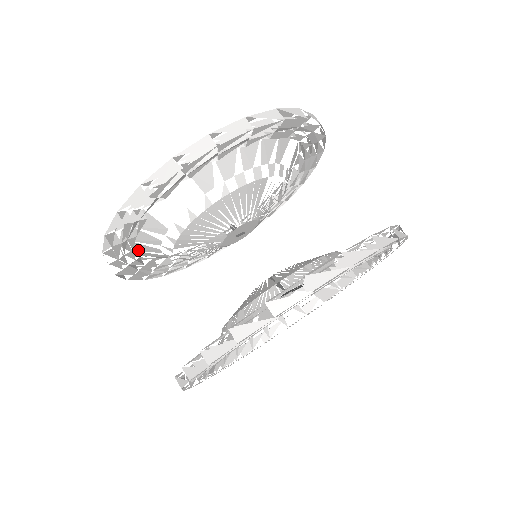
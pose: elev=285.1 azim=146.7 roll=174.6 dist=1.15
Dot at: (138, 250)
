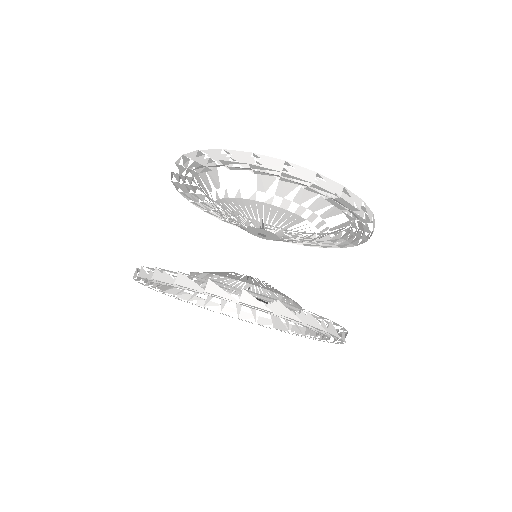
Dot at: (198, 181)
